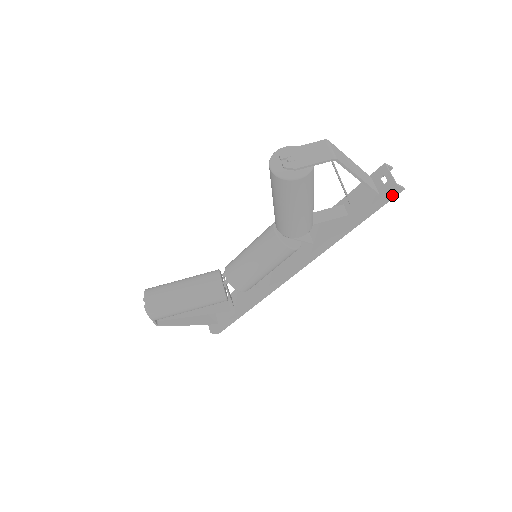
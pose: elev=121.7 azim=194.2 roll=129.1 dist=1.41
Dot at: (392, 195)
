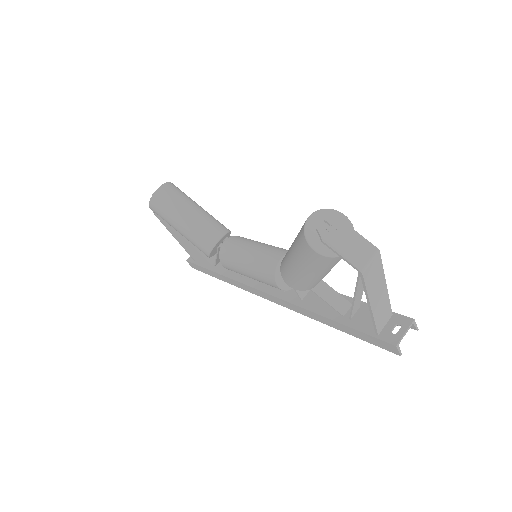
Dot at: (387, 347)
